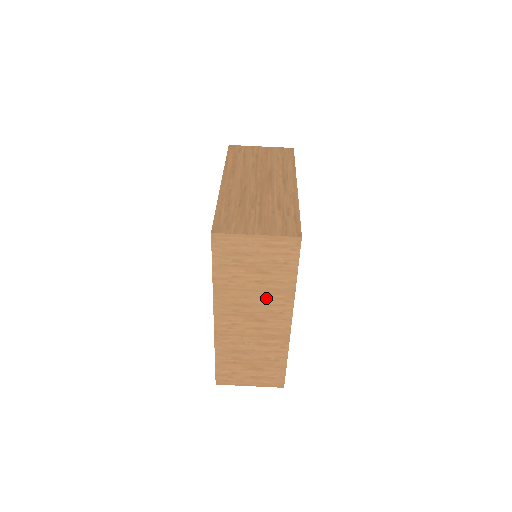
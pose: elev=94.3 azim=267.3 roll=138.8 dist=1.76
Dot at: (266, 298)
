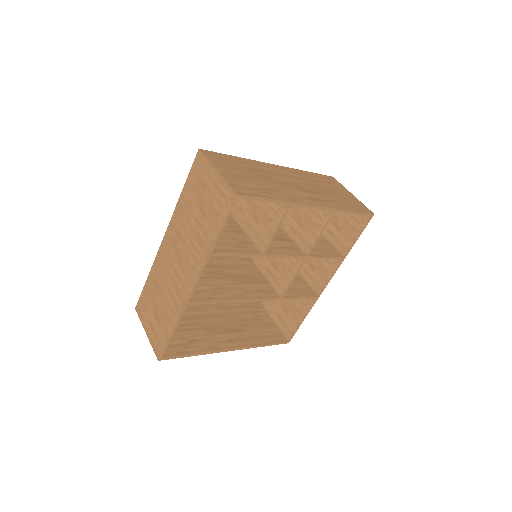
Dot at: (193, 243)
